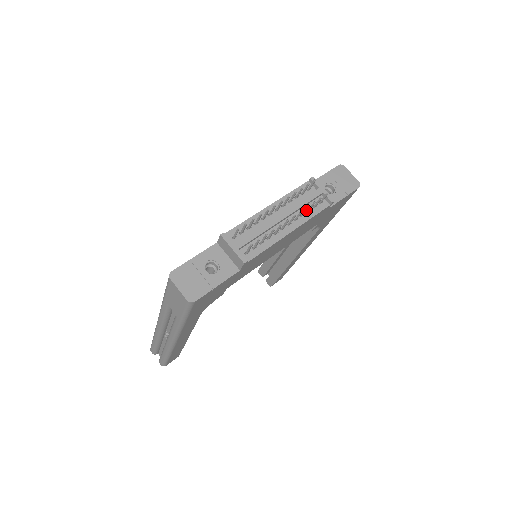
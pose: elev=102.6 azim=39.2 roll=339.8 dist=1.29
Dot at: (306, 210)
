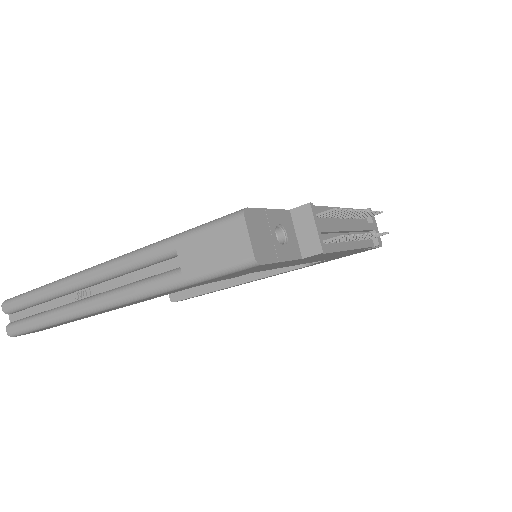
Dot at: (370, 236)
